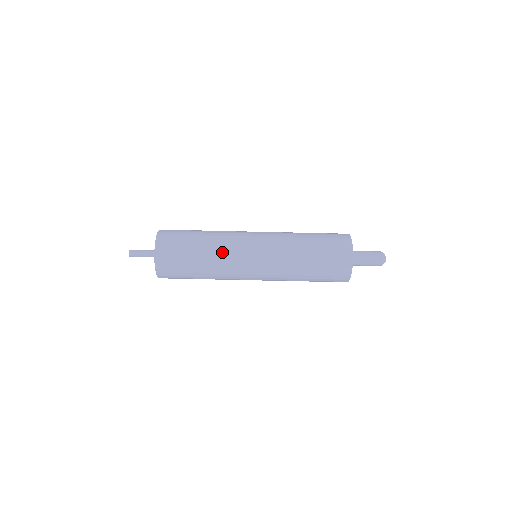
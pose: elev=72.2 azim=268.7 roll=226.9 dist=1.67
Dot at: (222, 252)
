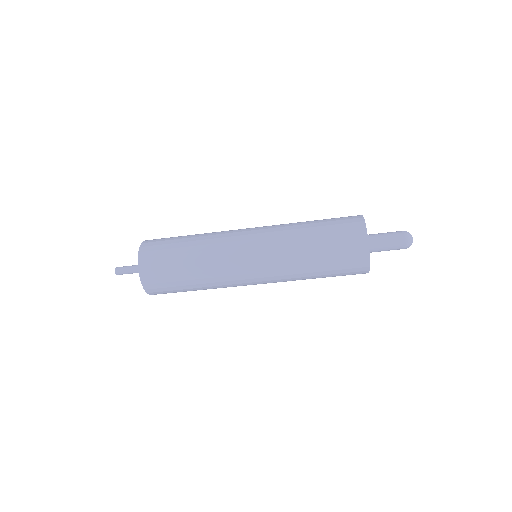
Dot at: (212, 251)
